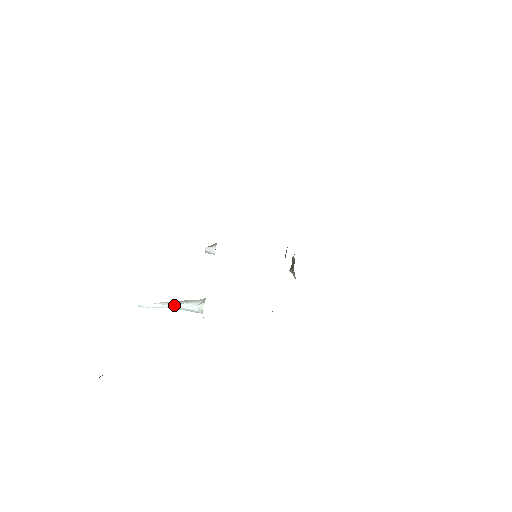
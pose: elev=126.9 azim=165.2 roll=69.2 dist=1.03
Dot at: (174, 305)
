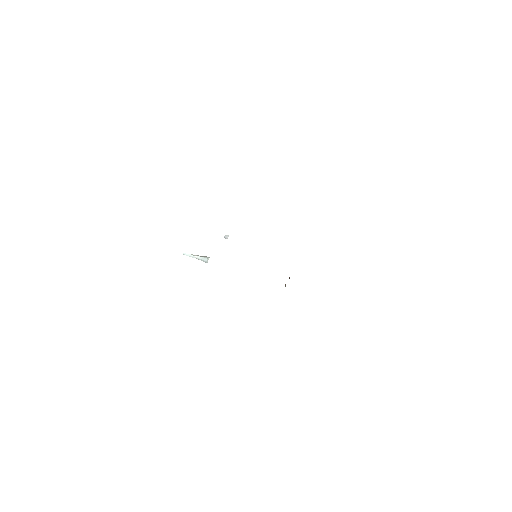
Dot at: (198, 257)
